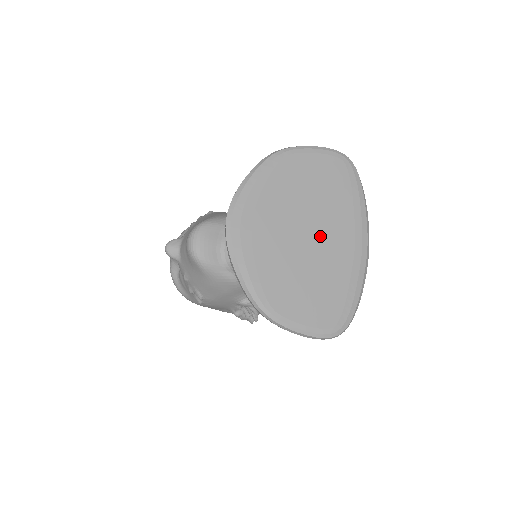
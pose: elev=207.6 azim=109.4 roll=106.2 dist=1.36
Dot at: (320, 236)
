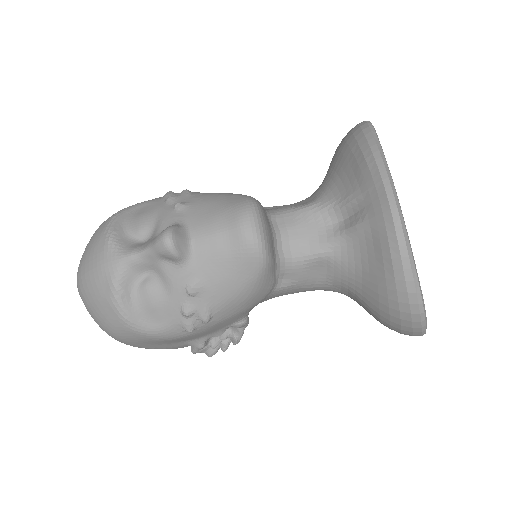
Dot at: occluded
